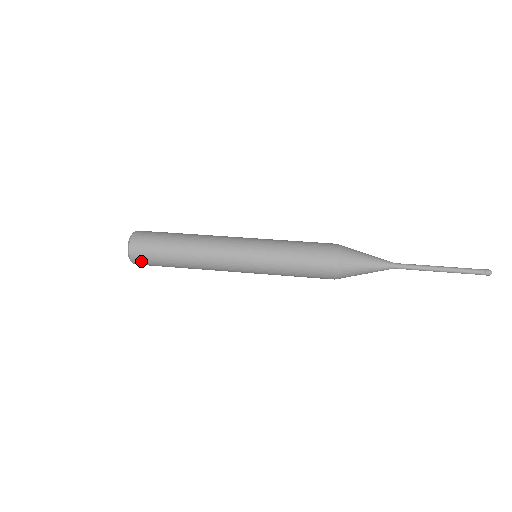
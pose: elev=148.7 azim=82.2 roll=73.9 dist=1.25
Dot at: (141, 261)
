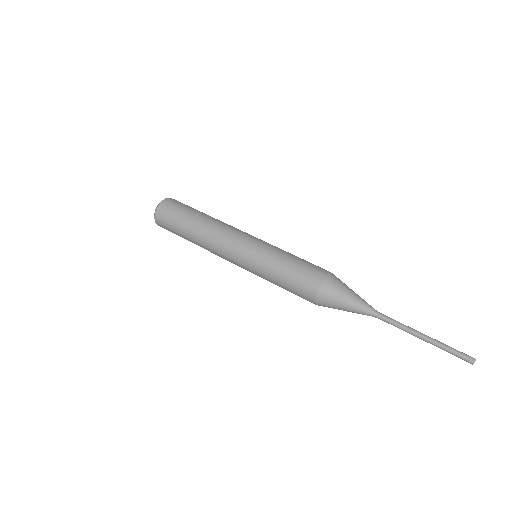
Dot at: (162, 221)
